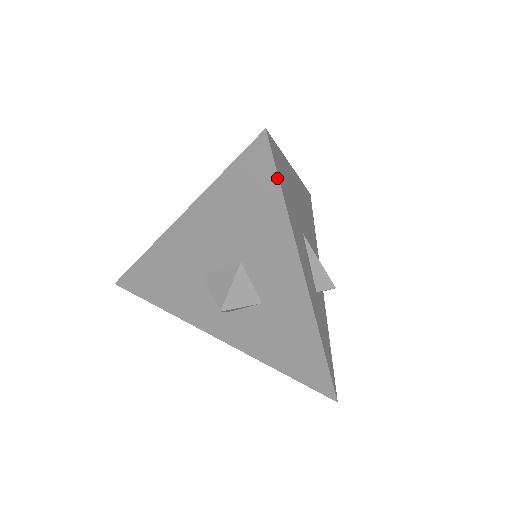
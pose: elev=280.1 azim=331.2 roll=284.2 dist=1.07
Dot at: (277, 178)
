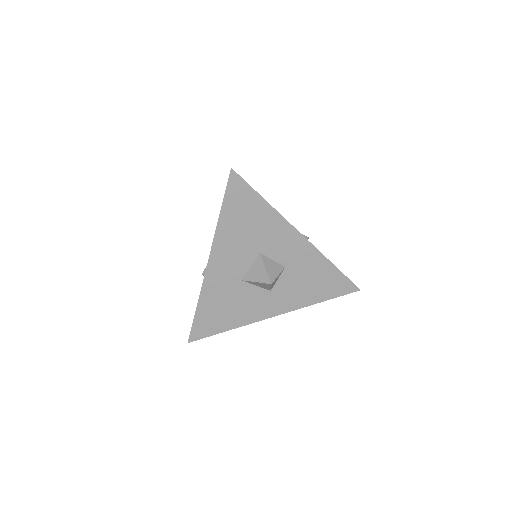
Dot at: (251, 188)
